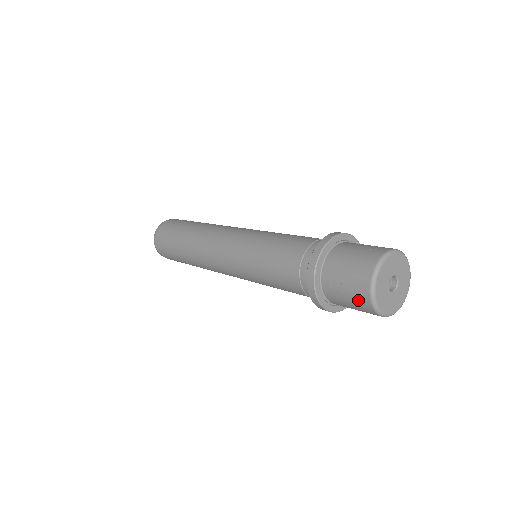
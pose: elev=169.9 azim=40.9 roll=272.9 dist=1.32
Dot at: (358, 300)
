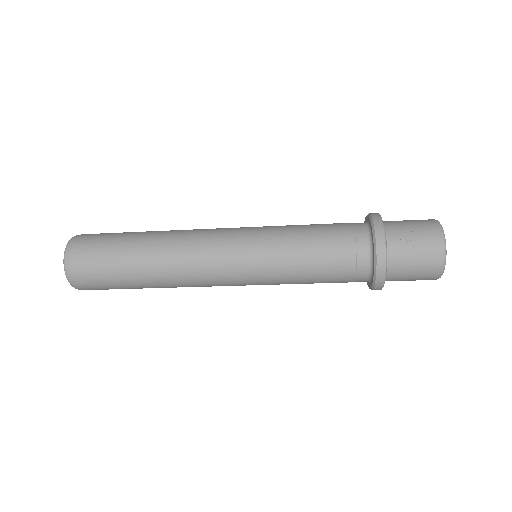
Dot at: (429, 245)
